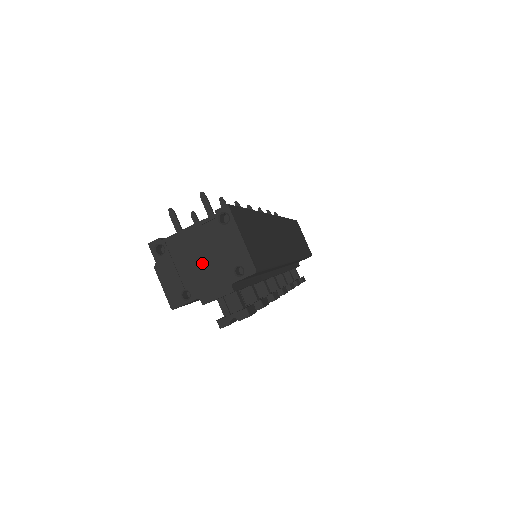
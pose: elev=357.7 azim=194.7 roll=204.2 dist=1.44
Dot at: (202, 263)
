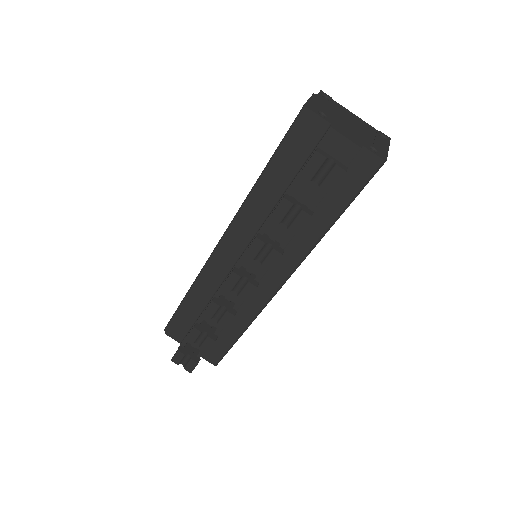
Dot at: (350, 125)
